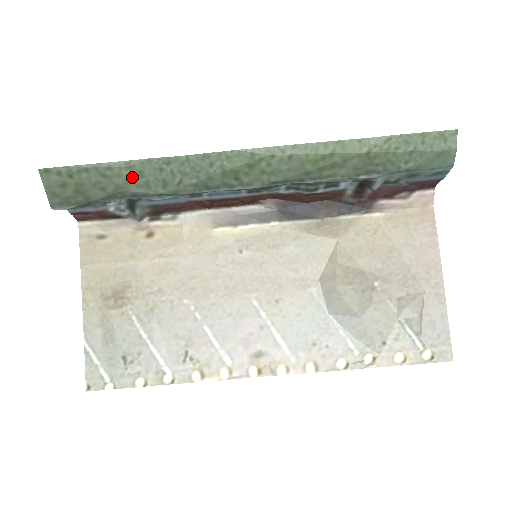
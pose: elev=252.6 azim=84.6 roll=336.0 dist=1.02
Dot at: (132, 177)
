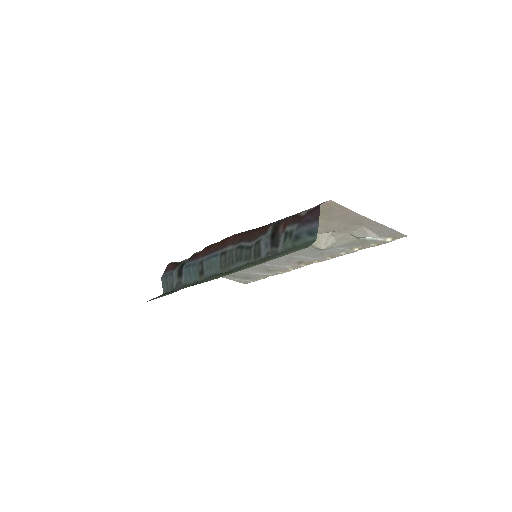
Dot at: occluded
